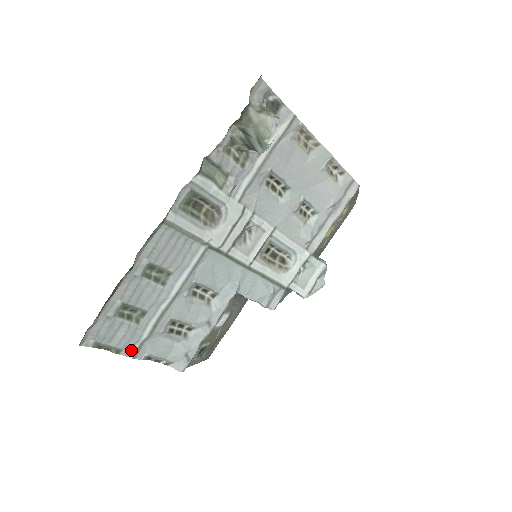
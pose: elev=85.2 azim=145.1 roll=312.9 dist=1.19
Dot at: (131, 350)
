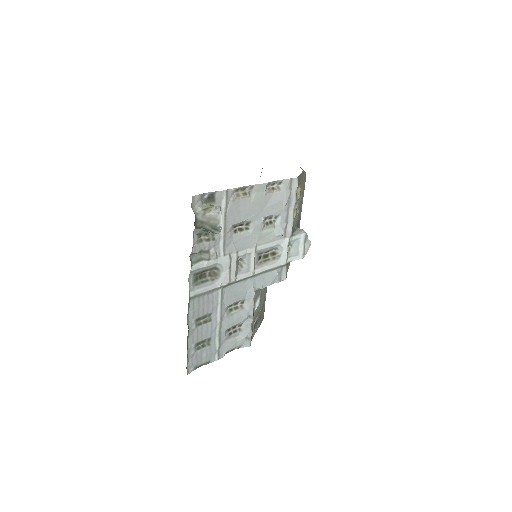
Dot at: (215, 357)
